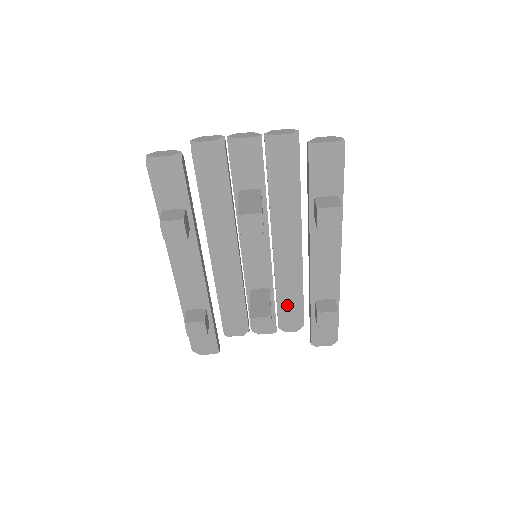
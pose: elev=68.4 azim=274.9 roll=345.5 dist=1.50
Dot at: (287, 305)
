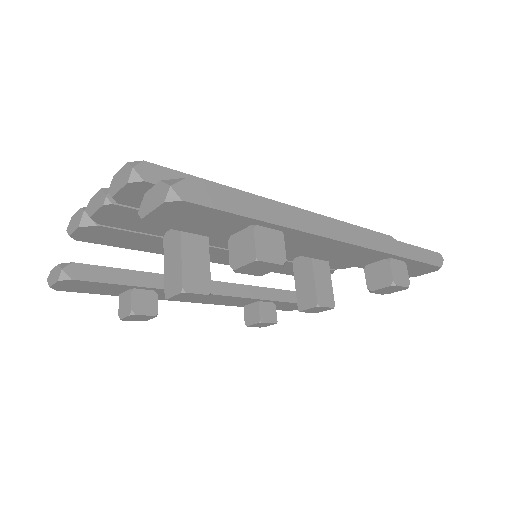
Dot at: occluded
